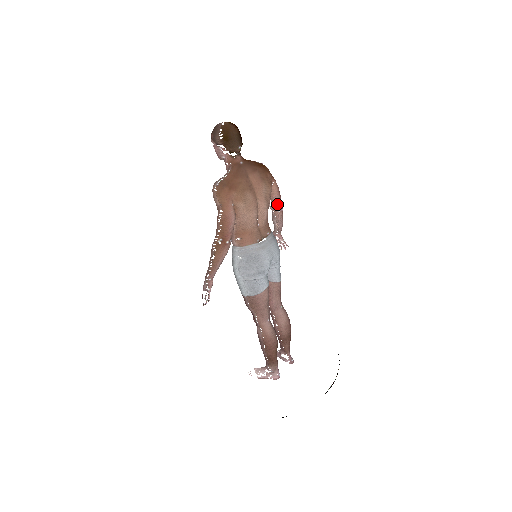
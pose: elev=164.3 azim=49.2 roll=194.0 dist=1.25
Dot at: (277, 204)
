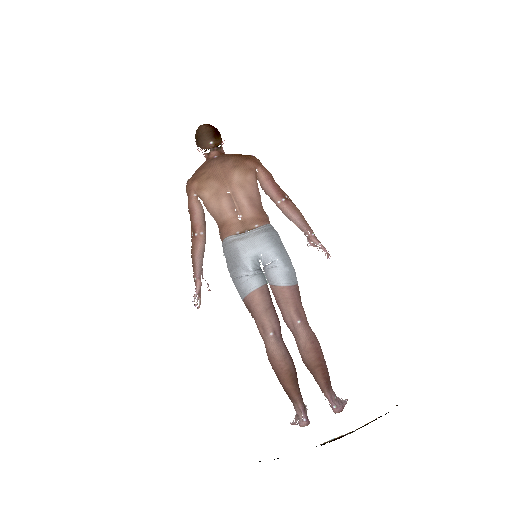
Dot at: (271, 193)
